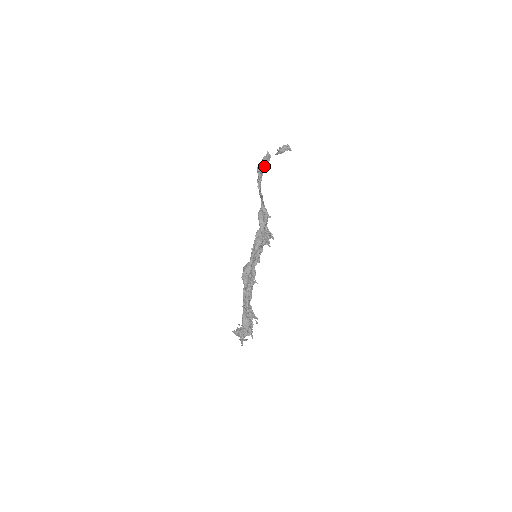
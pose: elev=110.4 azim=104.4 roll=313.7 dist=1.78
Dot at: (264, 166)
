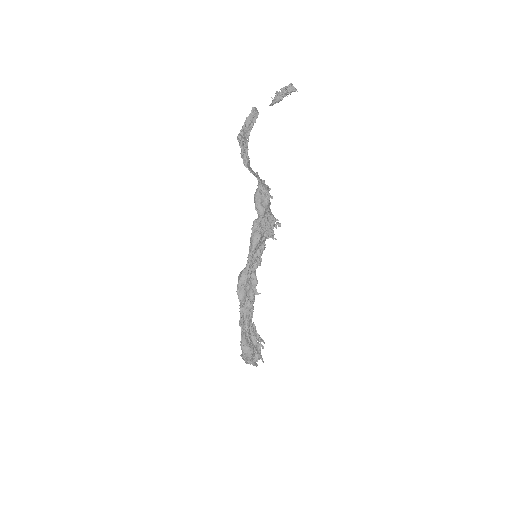
Dot at: (249, 131)
